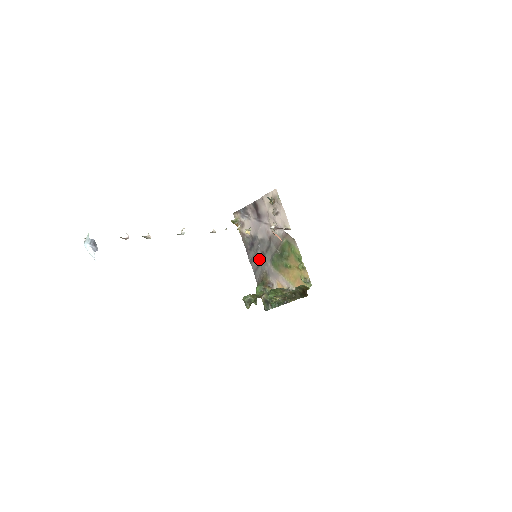
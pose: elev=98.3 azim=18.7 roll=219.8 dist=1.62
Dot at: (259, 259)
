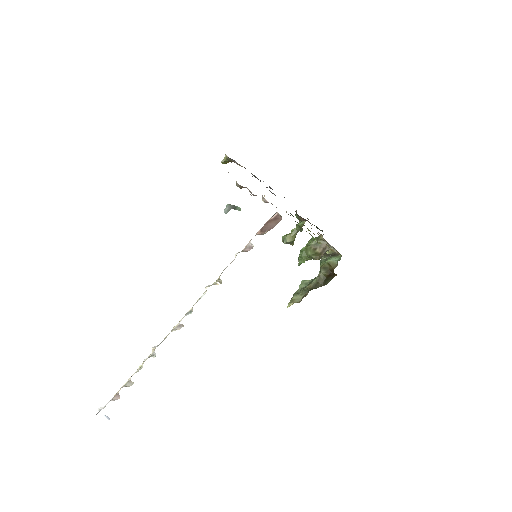
Dot at: occluded
